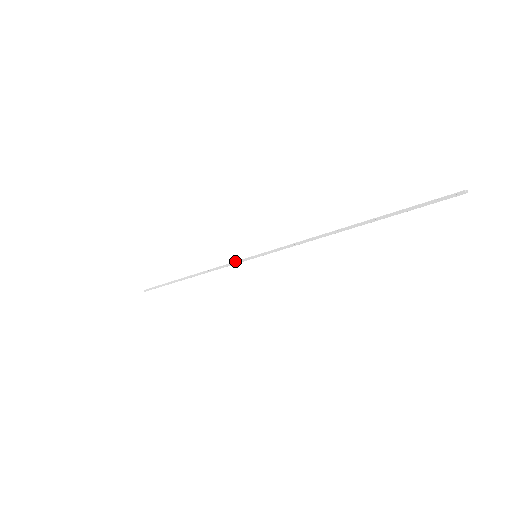
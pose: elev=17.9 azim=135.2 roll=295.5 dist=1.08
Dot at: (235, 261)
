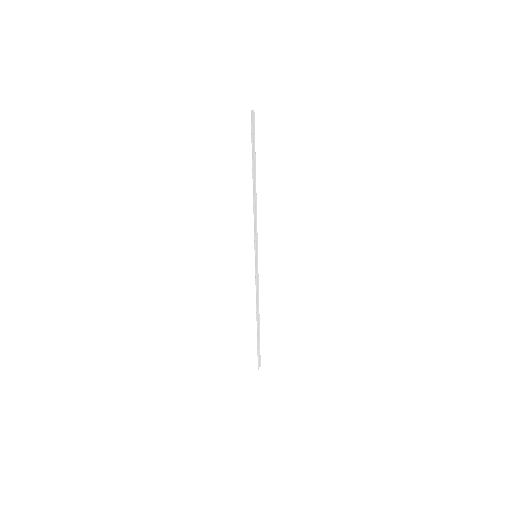
Dot at: (255, 273)
